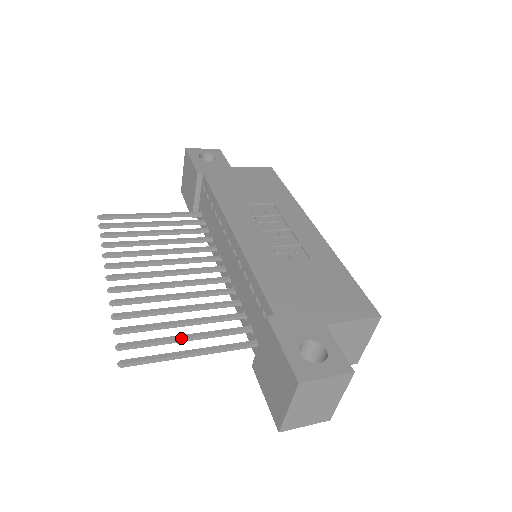
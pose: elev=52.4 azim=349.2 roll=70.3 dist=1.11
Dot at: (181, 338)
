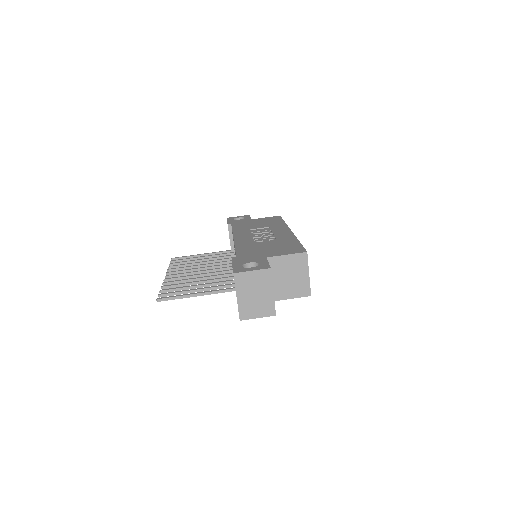
Dot at: (195, 289)
